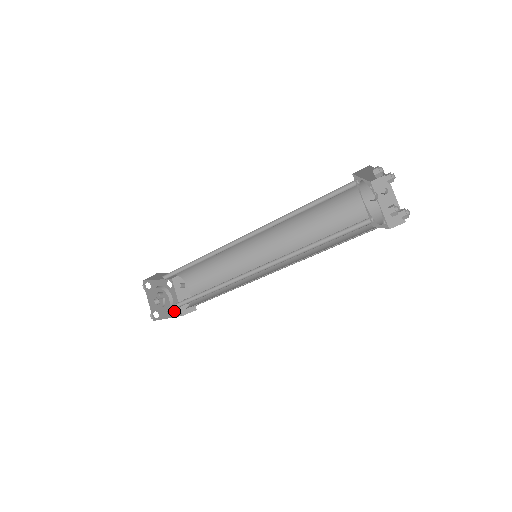
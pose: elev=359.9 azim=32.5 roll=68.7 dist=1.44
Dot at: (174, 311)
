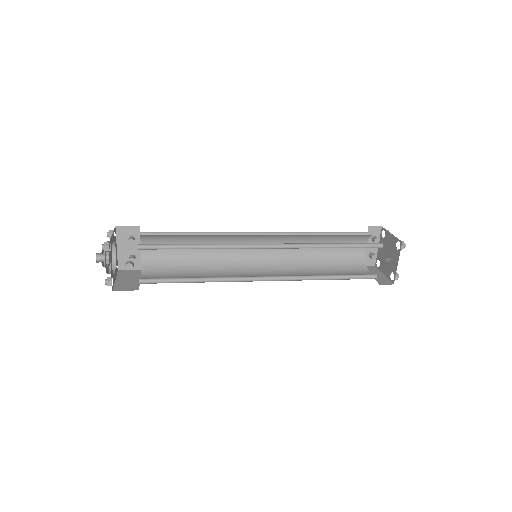
Dot at: (116, 268)
